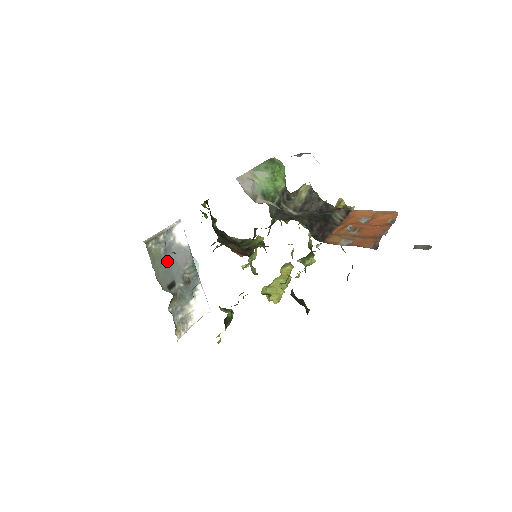
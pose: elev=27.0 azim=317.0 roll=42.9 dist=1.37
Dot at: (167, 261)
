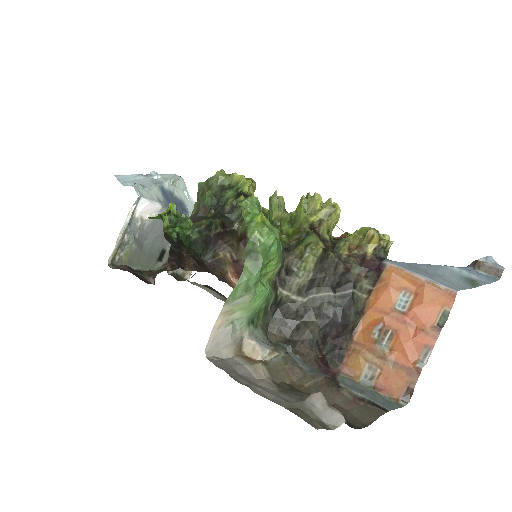
Dot at: (145, 245)
